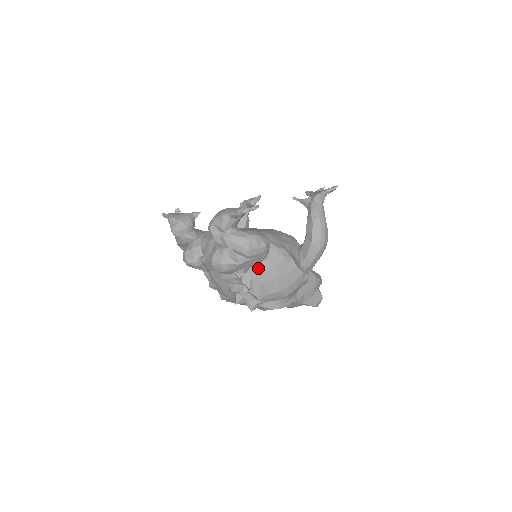
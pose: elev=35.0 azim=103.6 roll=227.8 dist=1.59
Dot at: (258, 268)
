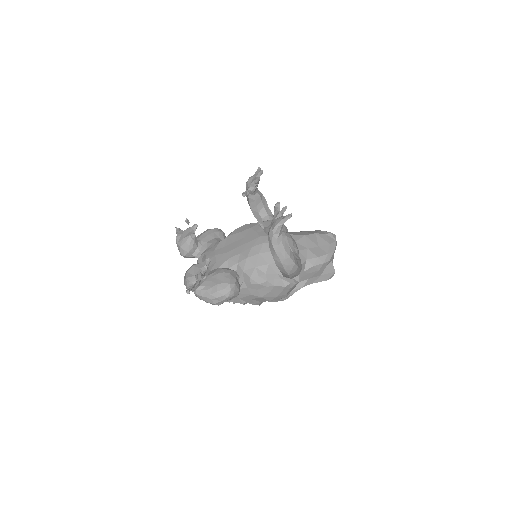
Dot at: (241, 293)
